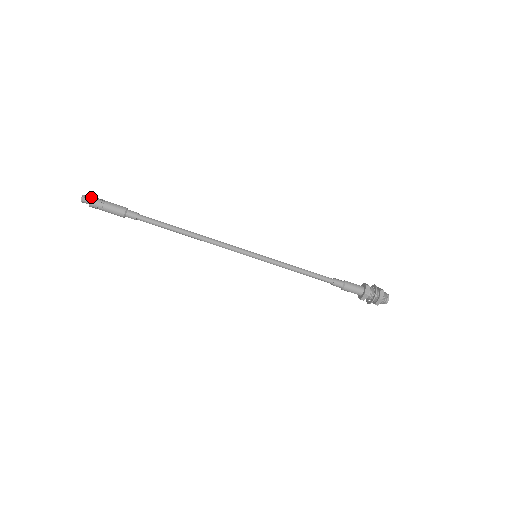
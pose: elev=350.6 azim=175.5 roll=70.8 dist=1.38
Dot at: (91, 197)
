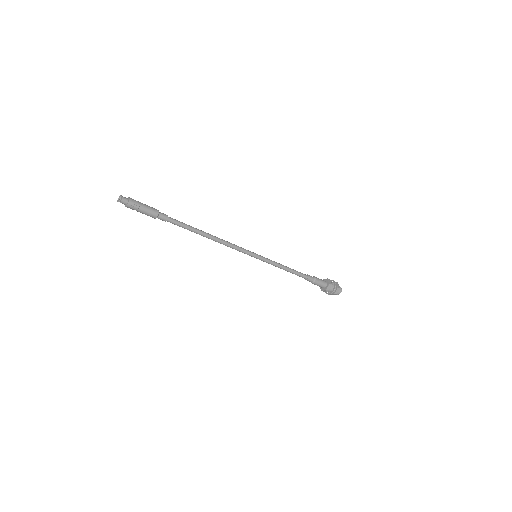
Dot at: (128, 201)
